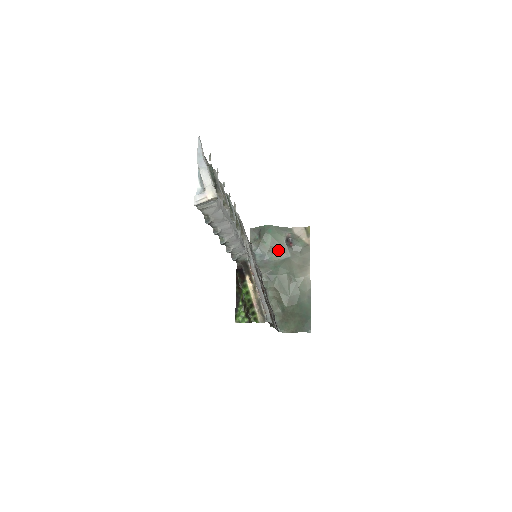
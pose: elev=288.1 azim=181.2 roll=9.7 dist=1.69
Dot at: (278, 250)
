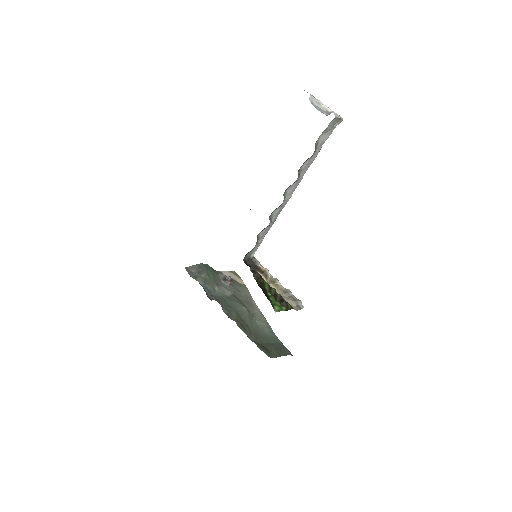
Dot at: (221, 287)
